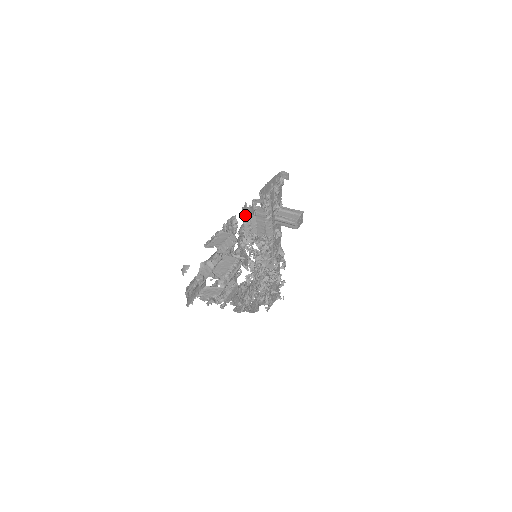
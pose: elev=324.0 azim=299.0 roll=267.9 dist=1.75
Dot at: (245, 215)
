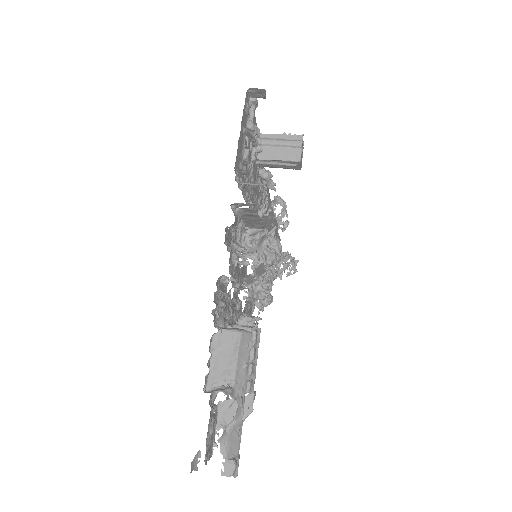
Dot at: (229, 239)
